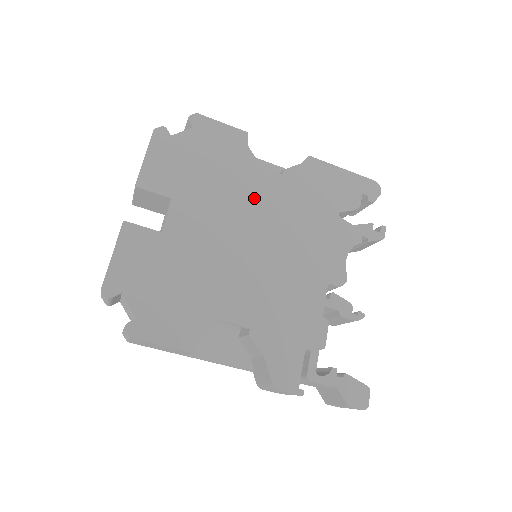
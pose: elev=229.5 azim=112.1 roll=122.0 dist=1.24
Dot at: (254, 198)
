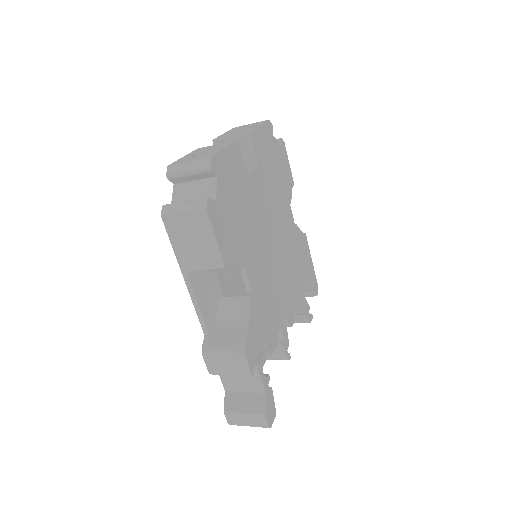
Dot at: (283, 220)
